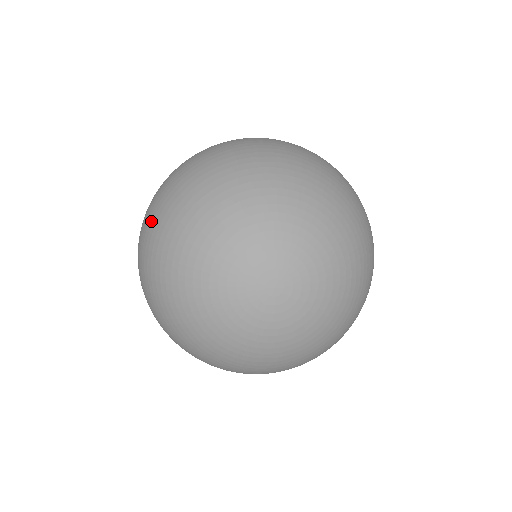
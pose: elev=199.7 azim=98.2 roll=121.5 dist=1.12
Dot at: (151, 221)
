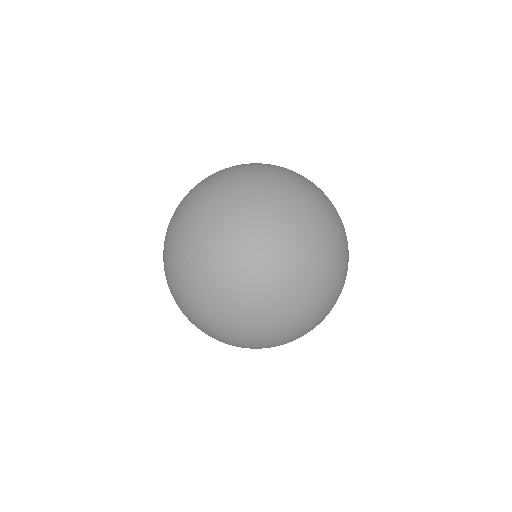
Dot at: (193, 246)
